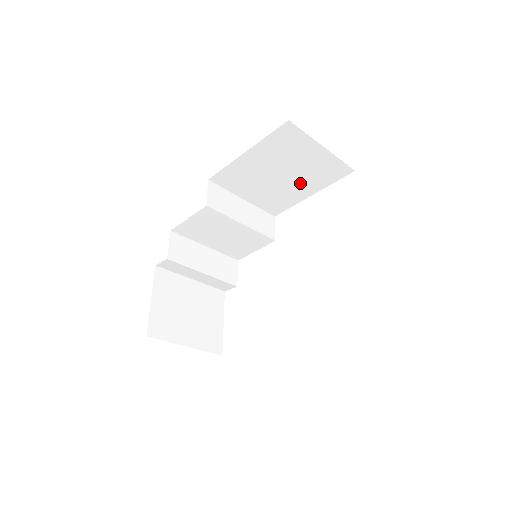
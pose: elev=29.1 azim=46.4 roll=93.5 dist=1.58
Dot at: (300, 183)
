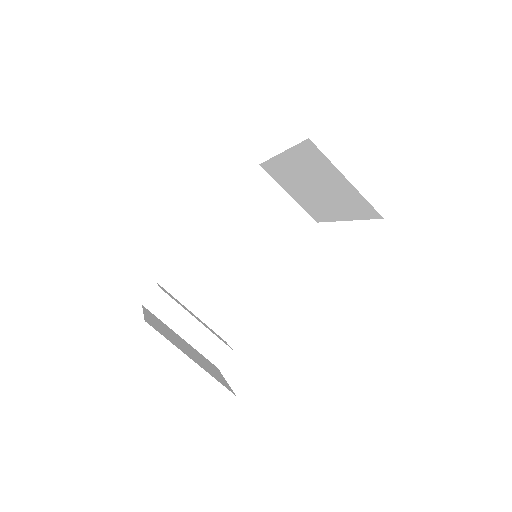
Dot at: (275, 240)
